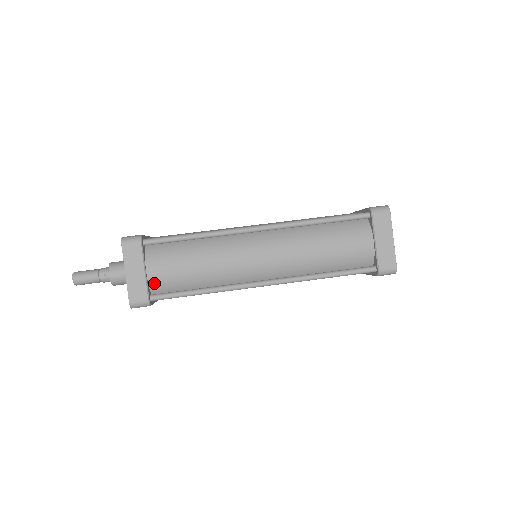
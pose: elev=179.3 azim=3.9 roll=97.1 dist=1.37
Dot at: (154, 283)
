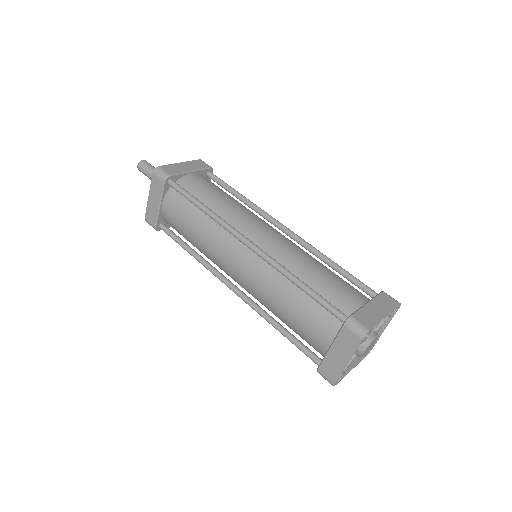
Dot at: (185, 180)
